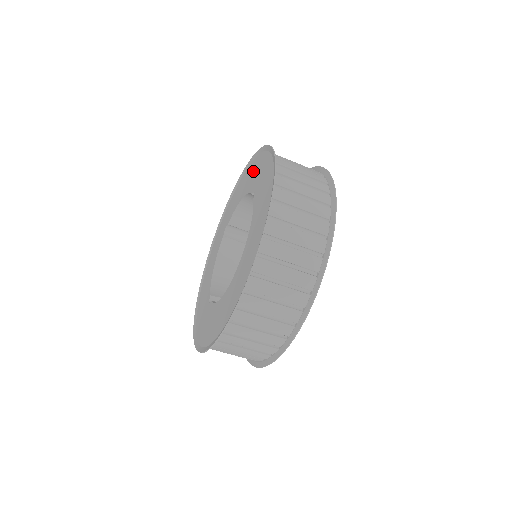
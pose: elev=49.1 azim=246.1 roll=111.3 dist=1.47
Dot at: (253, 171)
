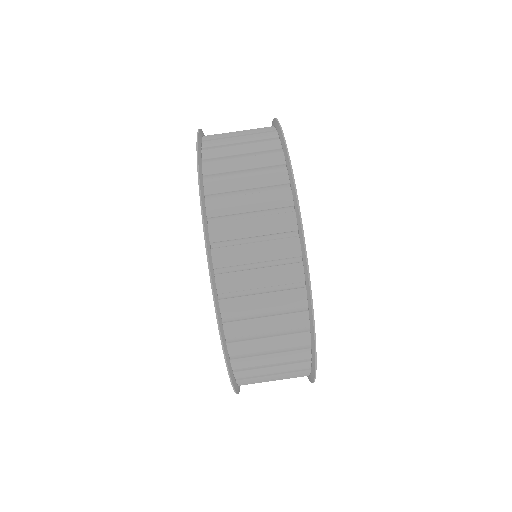
Dot at: occluded
